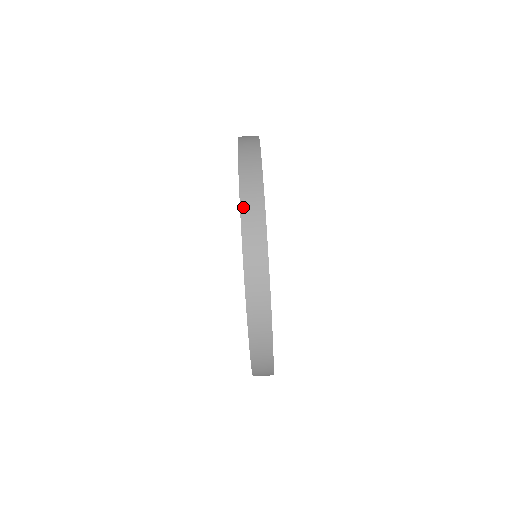
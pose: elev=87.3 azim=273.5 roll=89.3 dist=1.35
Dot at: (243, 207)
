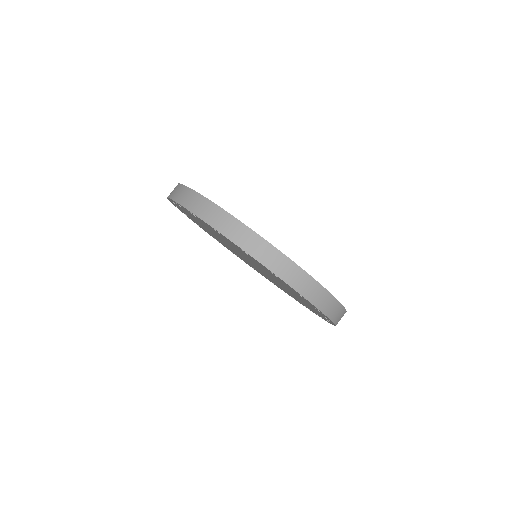
Dot at: (185, 205)
